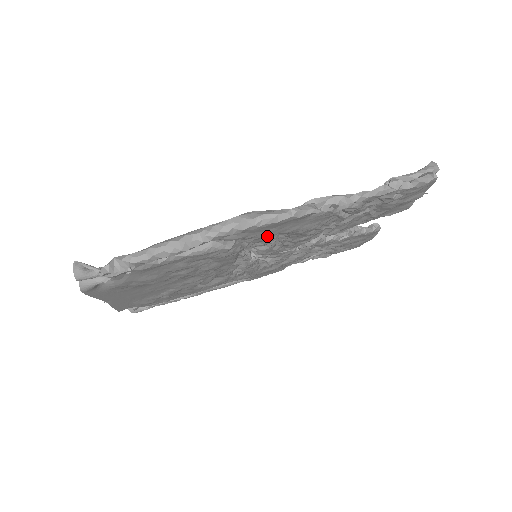
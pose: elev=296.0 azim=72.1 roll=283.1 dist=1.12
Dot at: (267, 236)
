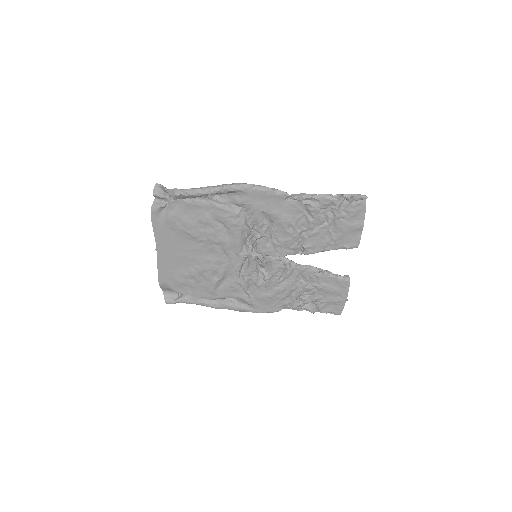
Dot at: (260, 211)
